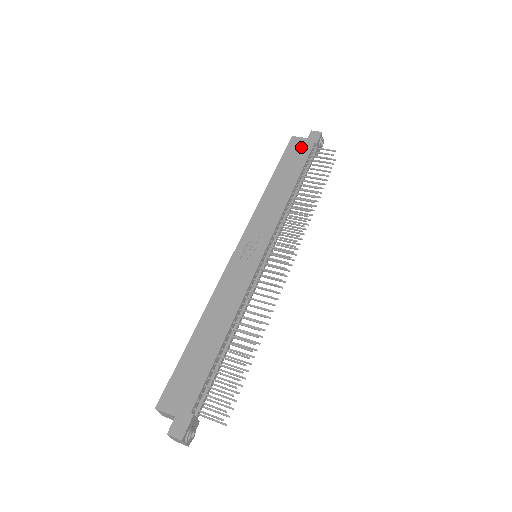
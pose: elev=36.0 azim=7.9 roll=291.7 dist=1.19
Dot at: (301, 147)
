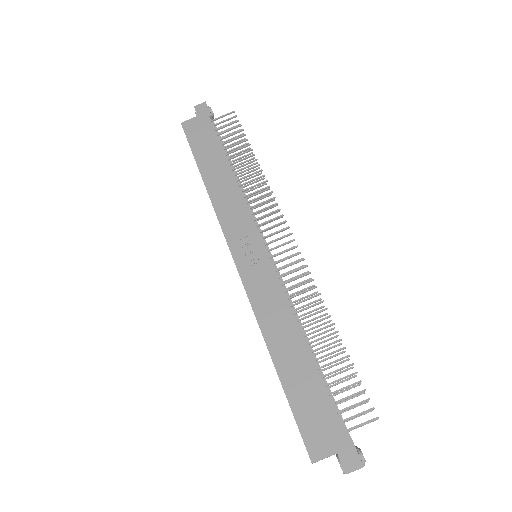
Dot at: (200, 128)
